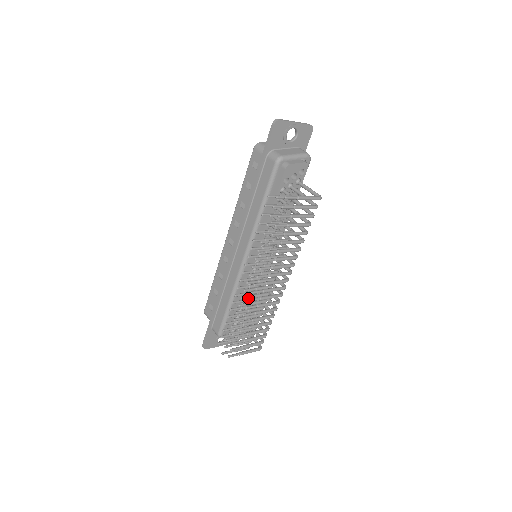
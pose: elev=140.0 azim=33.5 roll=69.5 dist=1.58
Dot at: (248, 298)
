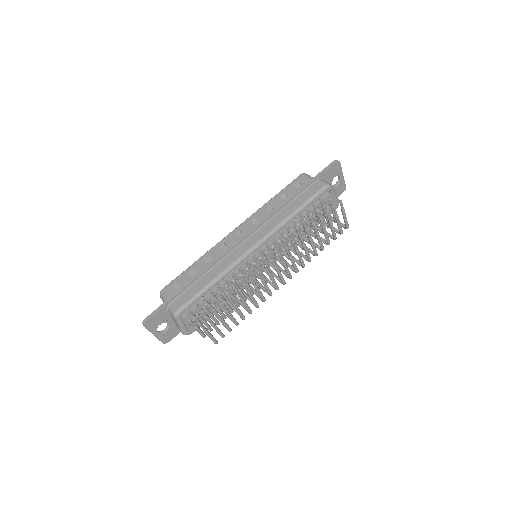
Dot at: occluded
